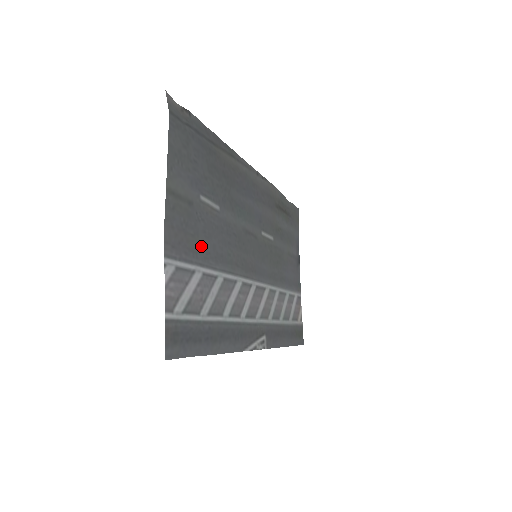
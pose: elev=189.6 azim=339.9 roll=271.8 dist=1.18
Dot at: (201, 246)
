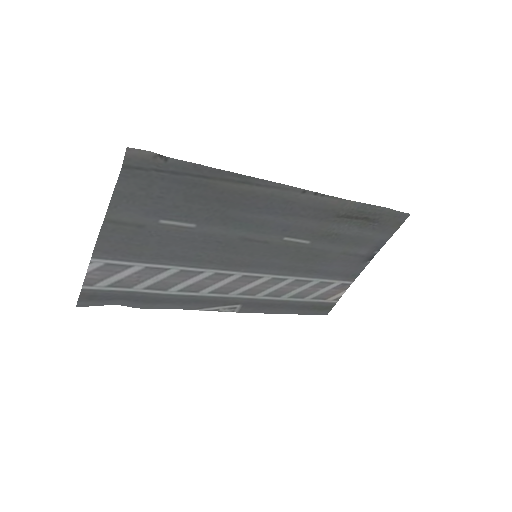
Dot at: (150, 251)
